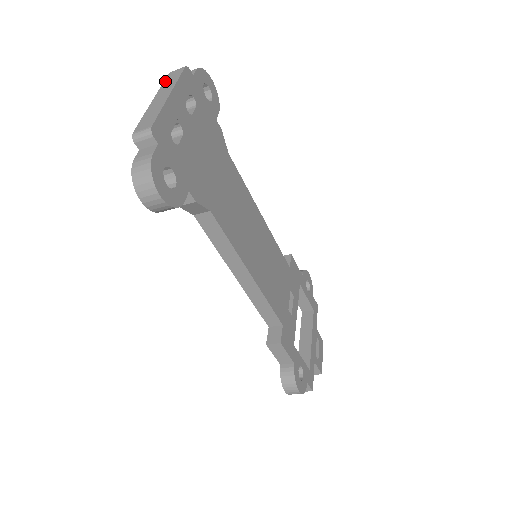
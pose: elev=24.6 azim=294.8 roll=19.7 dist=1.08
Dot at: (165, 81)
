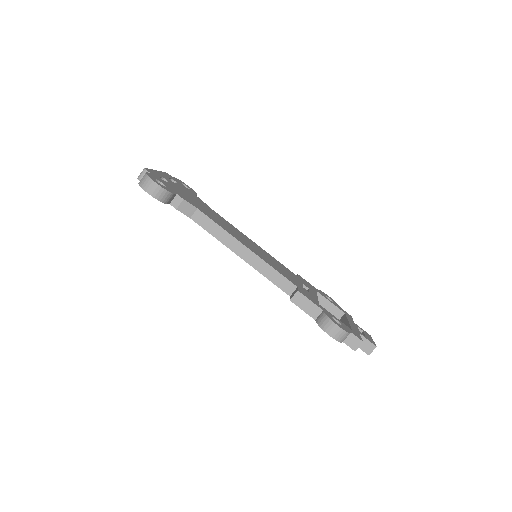
Dot at: occluded
